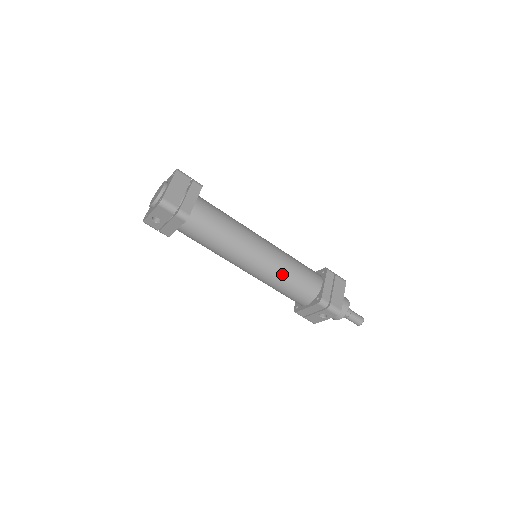
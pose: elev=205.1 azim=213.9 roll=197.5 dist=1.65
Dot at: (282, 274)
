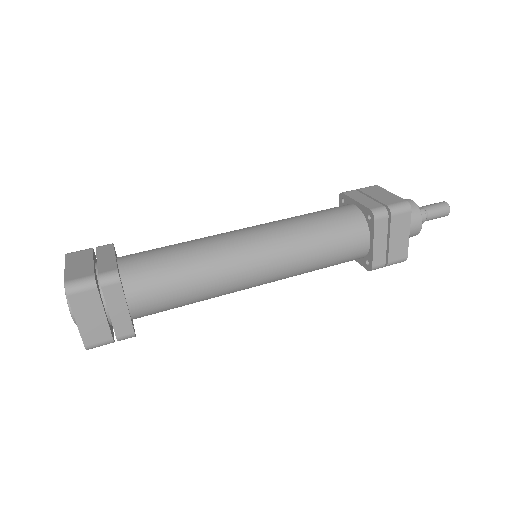
Dot at: (303, 272)
